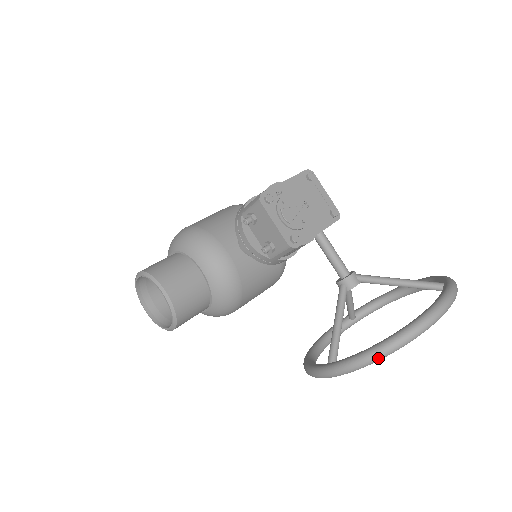
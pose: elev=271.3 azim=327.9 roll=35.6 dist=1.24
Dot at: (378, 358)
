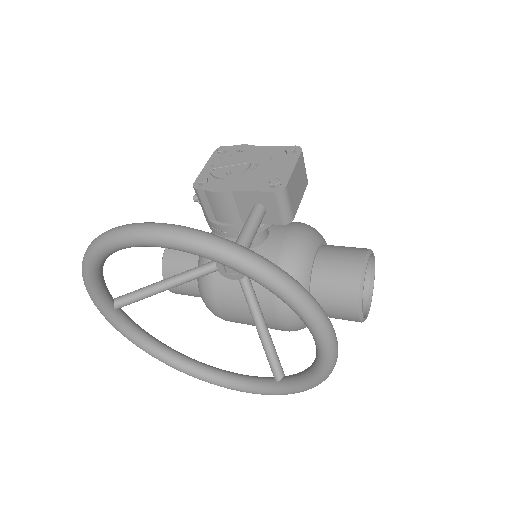
Dot at: (82, 264)
